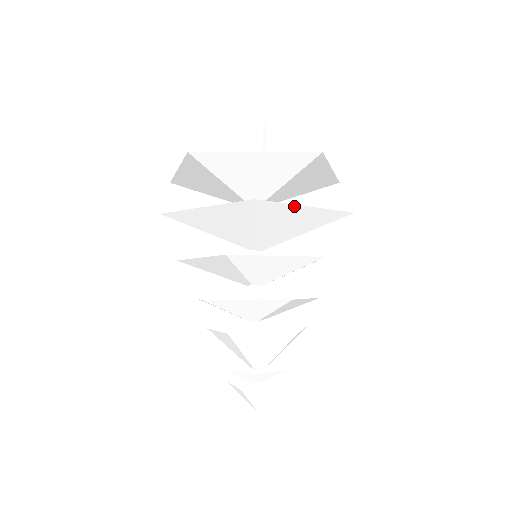
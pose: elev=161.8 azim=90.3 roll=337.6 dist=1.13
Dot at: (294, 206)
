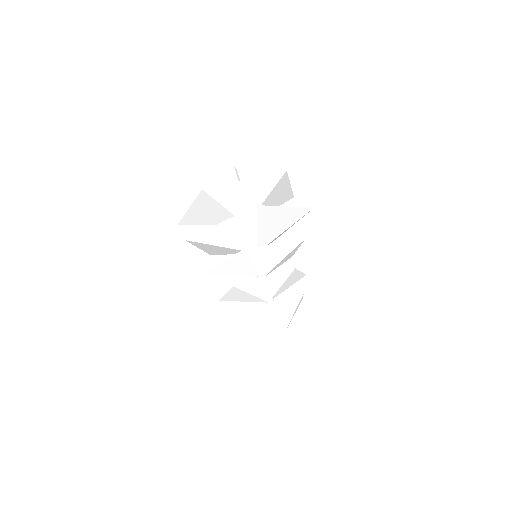
Dot at: (279, 208)
